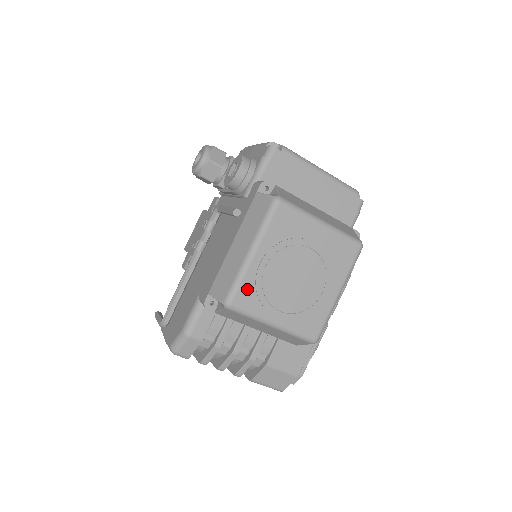
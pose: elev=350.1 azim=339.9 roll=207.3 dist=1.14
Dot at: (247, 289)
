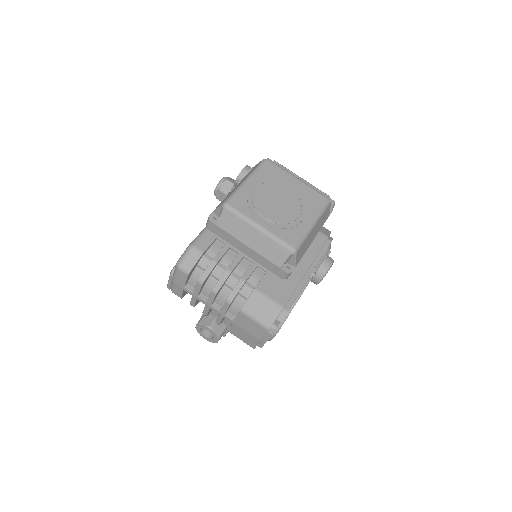
Dot at: (241, 198)
